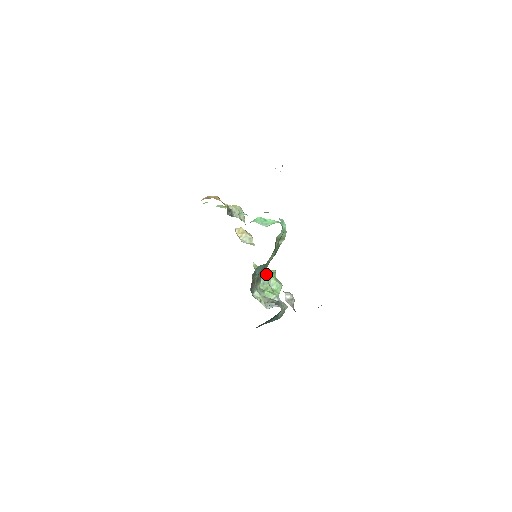
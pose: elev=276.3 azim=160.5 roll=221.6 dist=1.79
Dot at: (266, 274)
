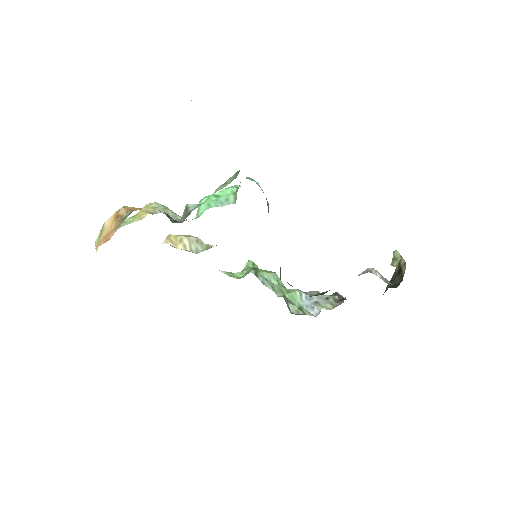
Dot at: (258, 273)
